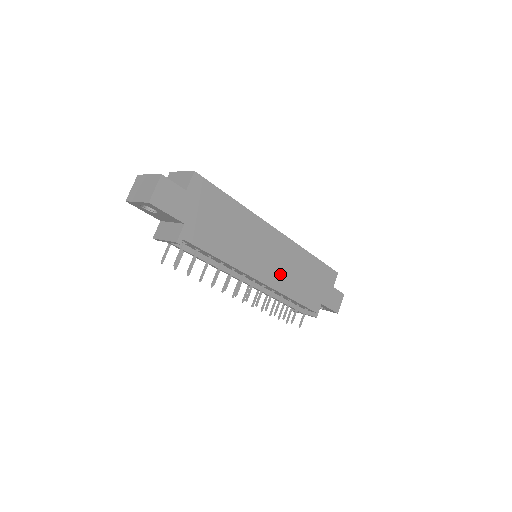
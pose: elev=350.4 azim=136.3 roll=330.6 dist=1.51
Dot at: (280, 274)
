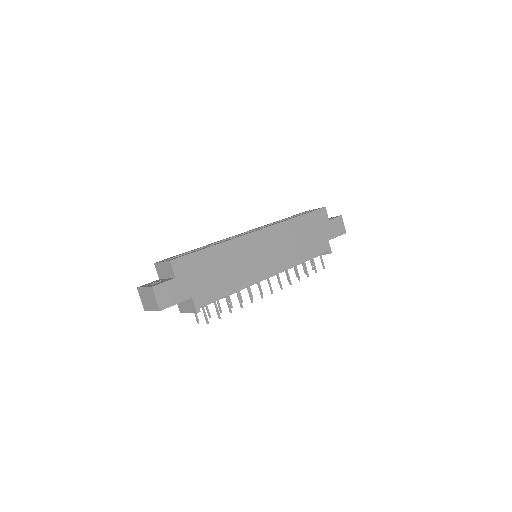
Dot at: (282, 255)
